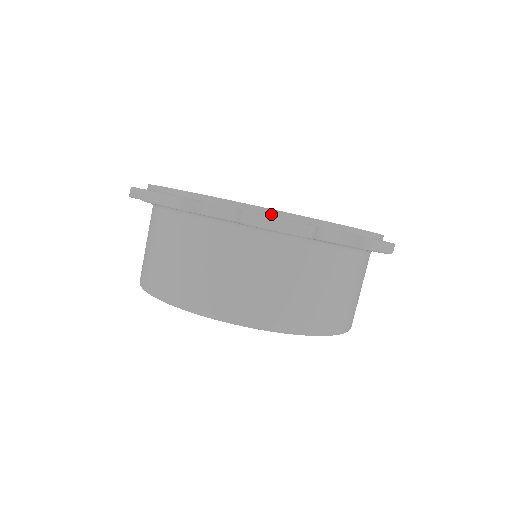
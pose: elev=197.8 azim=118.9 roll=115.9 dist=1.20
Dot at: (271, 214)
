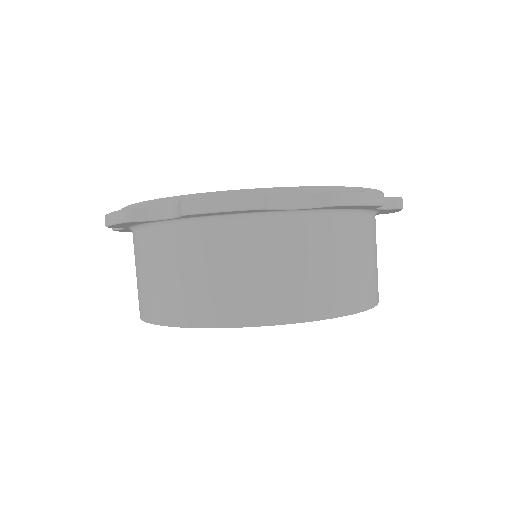
Dot at: occluded
